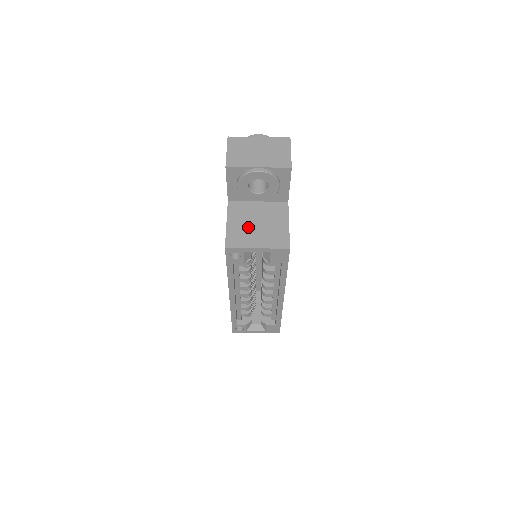
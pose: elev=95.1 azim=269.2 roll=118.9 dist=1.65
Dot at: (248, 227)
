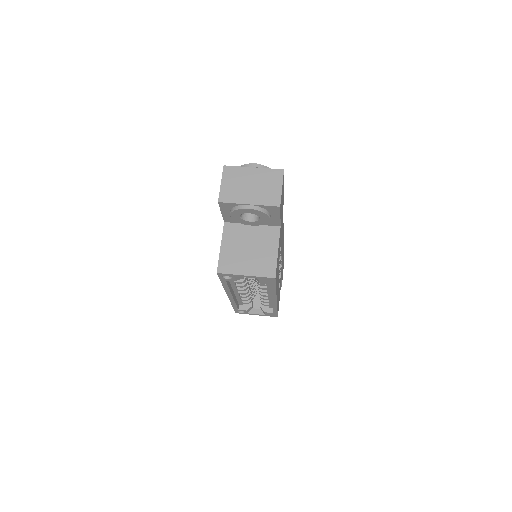
Dot at: (240, 252)
